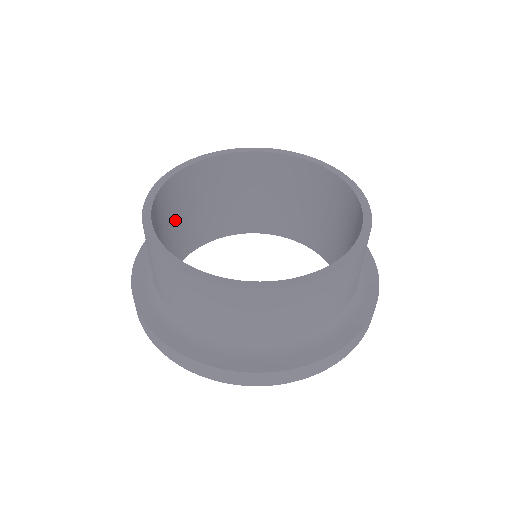
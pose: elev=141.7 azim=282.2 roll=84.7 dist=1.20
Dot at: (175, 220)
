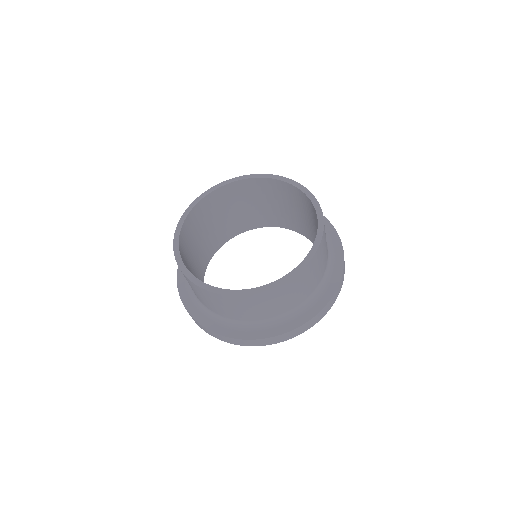
Dot at: (199, 237)
